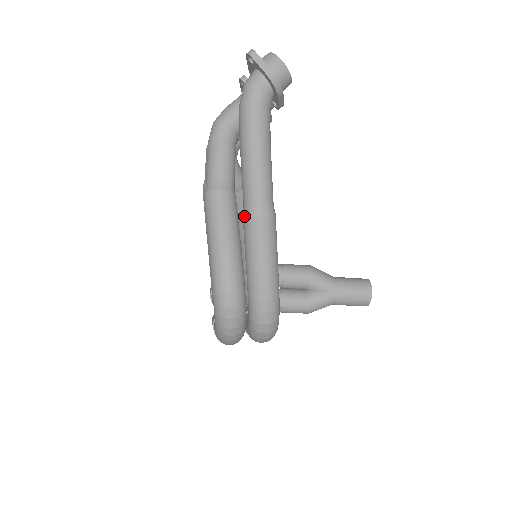
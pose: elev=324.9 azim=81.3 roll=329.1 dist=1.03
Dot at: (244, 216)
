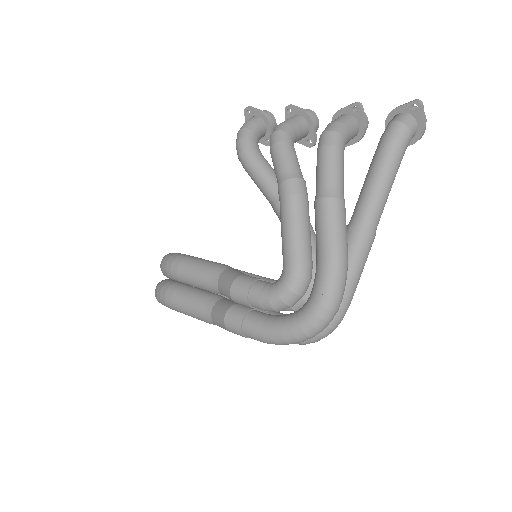
Dot at: (359, 231)
